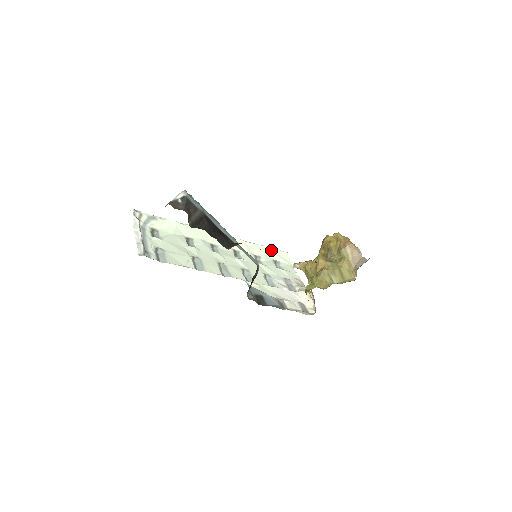
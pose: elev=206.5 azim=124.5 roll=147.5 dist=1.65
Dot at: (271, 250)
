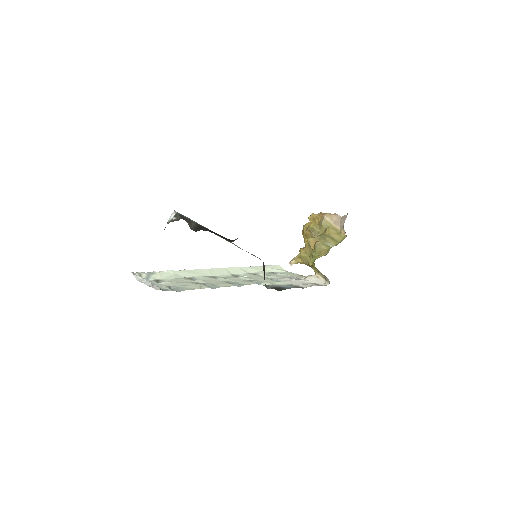
Dot at: occluded
